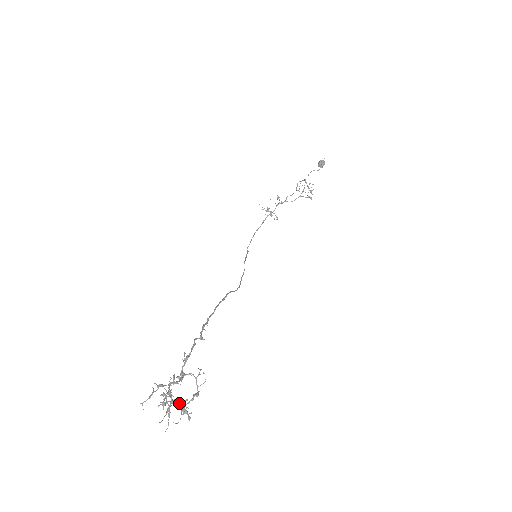
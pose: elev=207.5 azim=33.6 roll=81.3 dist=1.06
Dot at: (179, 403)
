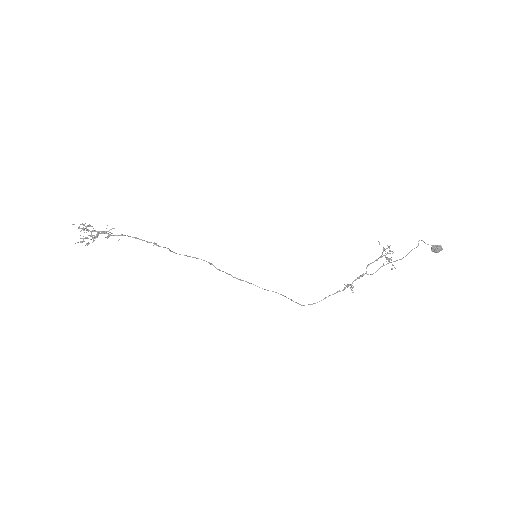
Dot at: (88, 229)
